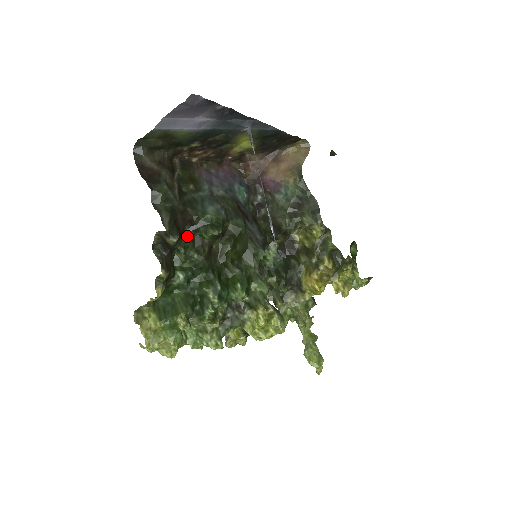
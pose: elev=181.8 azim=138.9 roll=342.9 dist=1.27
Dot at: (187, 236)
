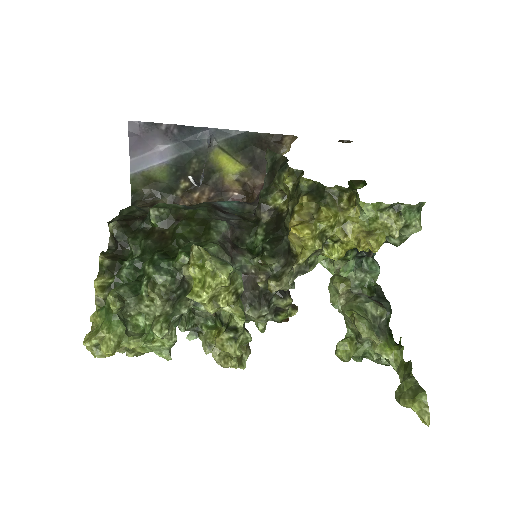
Dot at: (139, 230)
